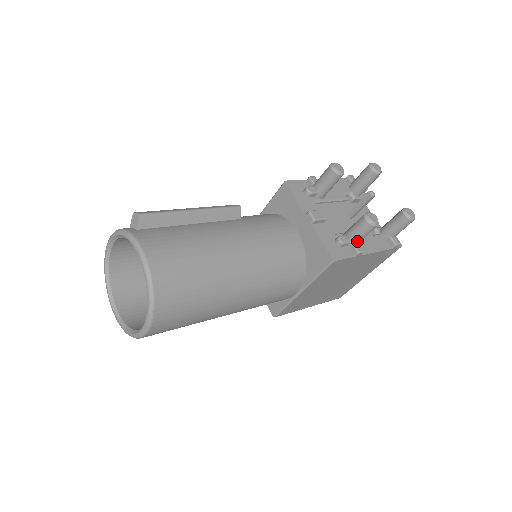
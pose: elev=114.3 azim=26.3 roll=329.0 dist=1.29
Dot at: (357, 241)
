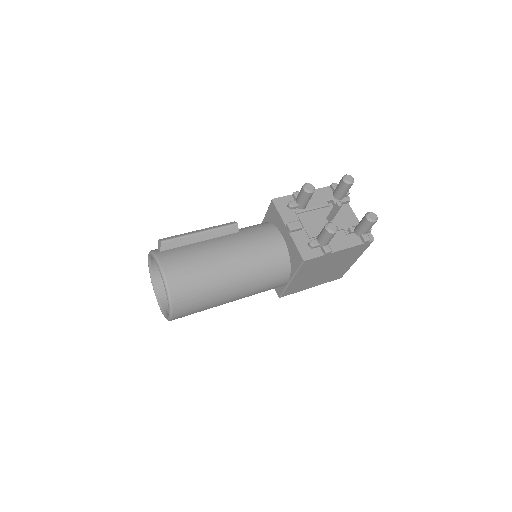
Dot at: (325, 243)
